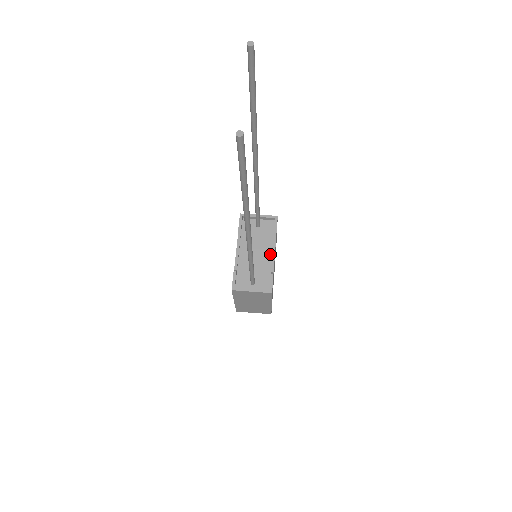
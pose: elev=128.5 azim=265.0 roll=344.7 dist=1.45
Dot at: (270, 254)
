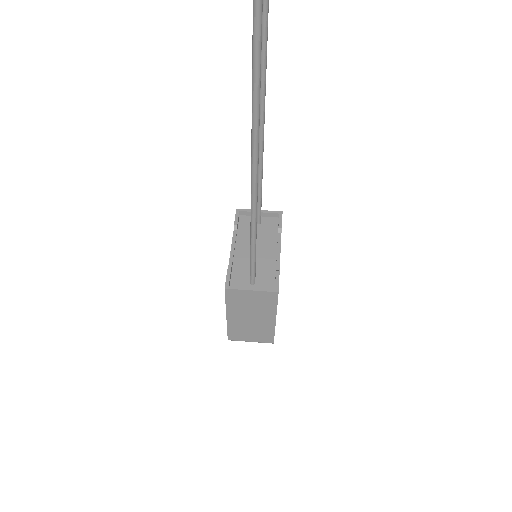
Dot at: (274, 252)
